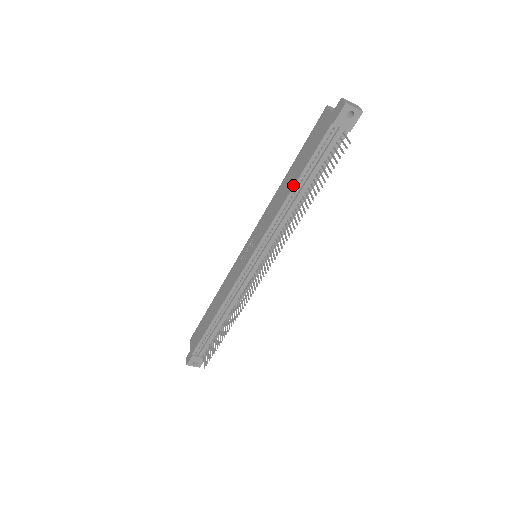
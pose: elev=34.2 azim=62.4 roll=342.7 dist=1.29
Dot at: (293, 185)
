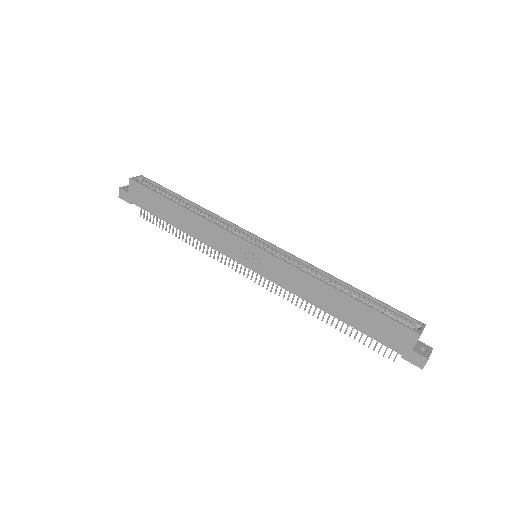
Dot at: (334, 316)
